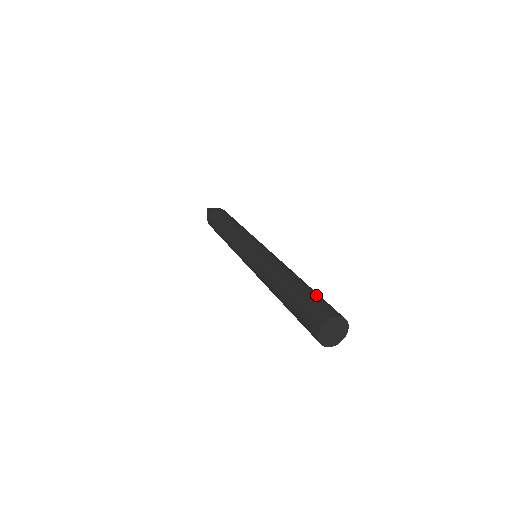
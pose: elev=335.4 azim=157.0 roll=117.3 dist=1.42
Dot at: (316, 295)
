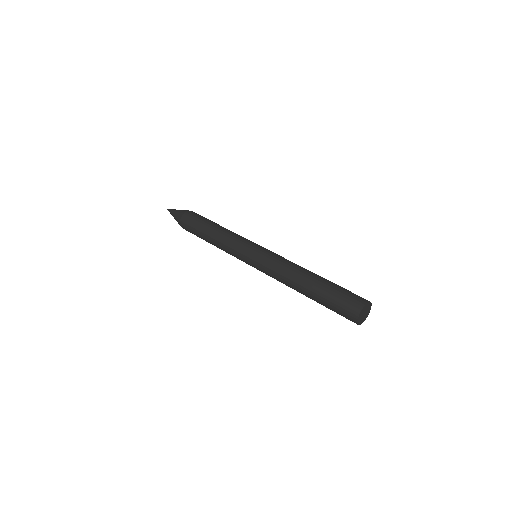
Dot at: occluded
